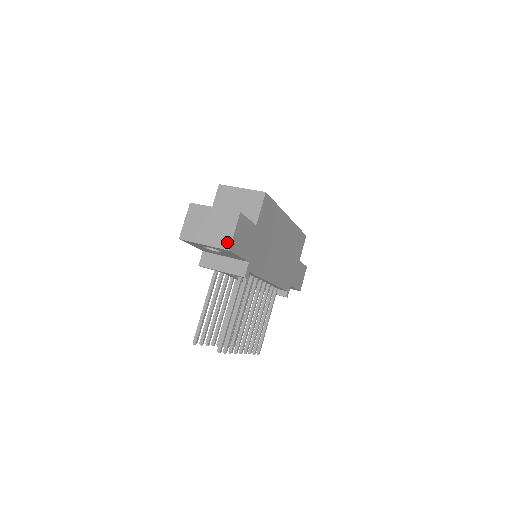
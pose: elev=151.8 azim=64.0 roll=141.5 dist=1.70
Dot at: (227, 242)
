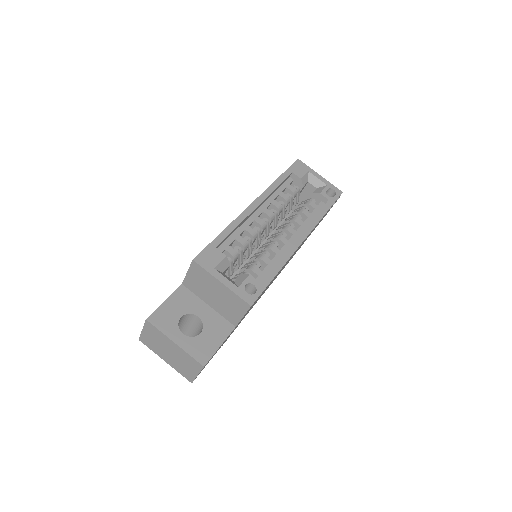
Dot at: (190, 377)
